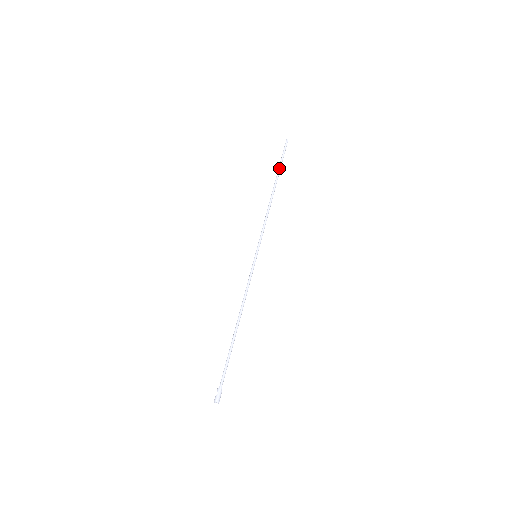
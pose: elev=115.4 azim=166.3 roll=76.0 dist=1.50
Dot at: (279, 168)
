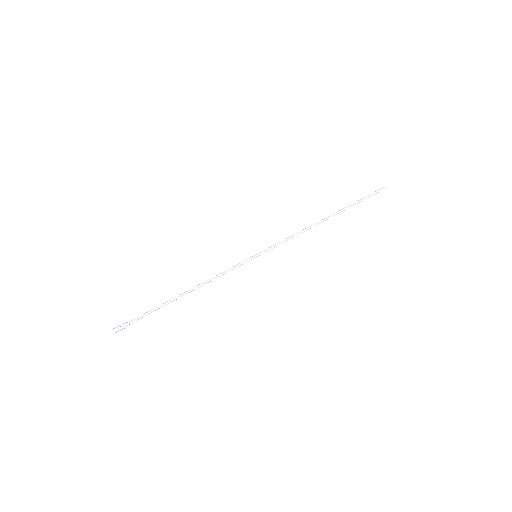
Dot at: (353, 205)
